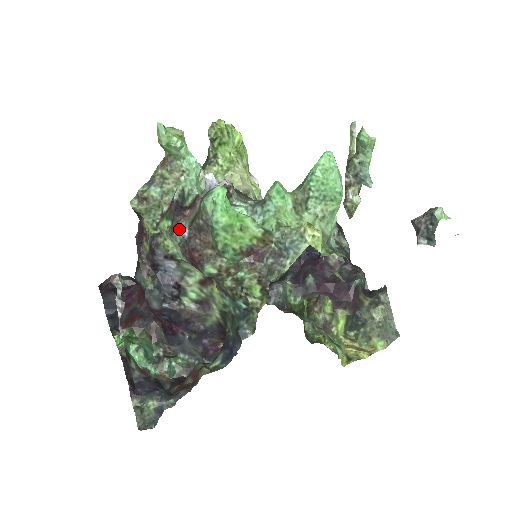
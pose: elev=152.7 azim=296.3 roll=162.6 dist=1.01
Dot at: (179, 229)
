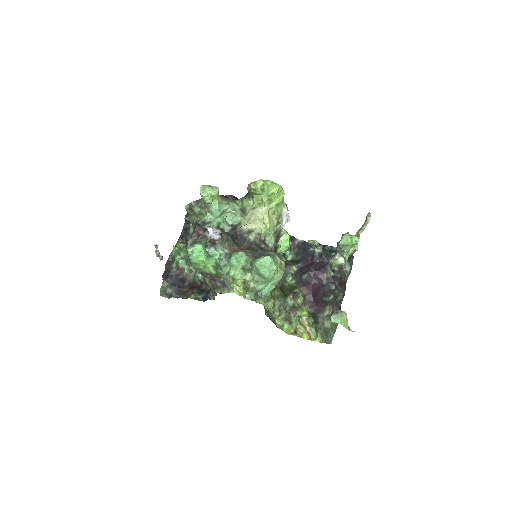
Dot at: (188, 242)
